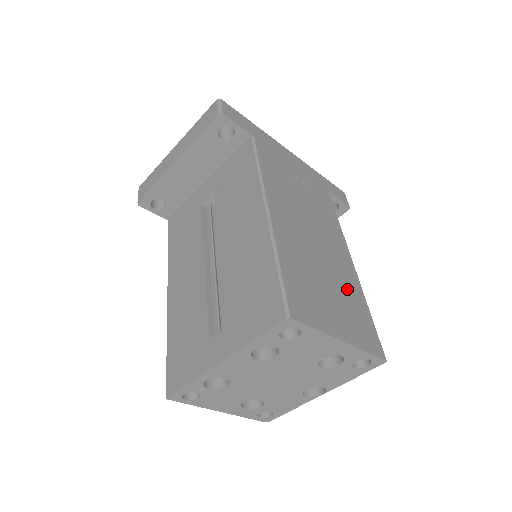
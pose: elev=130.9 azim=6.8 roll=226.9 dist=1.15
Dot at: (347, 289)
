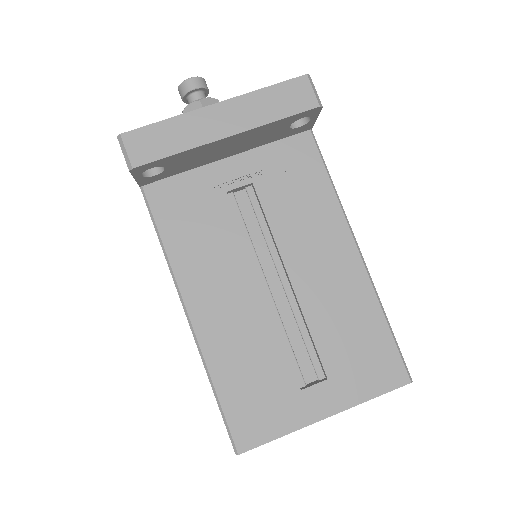
Dot at: occluded
